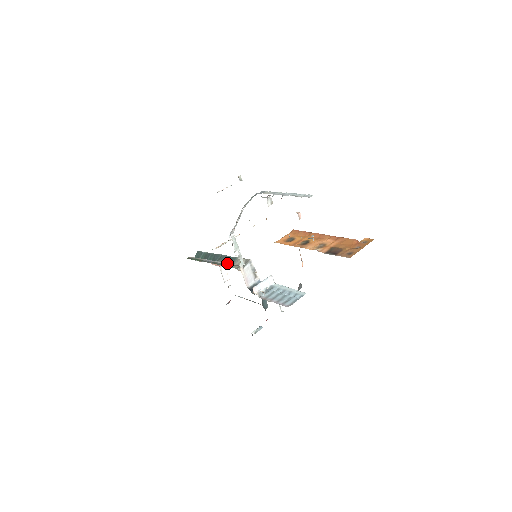
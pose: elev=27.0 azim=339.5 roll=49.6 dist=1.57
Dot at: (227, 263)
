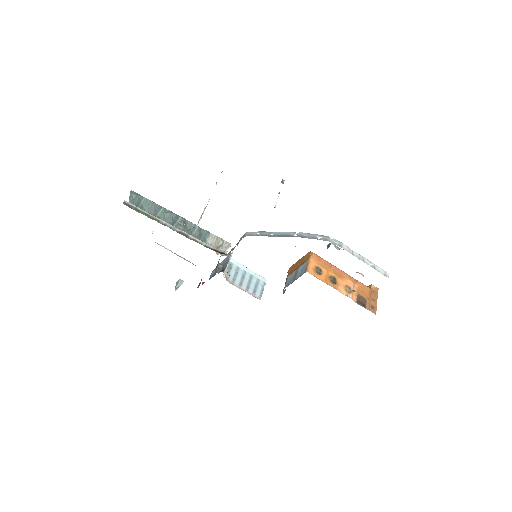
Dot at: (205, 243)
